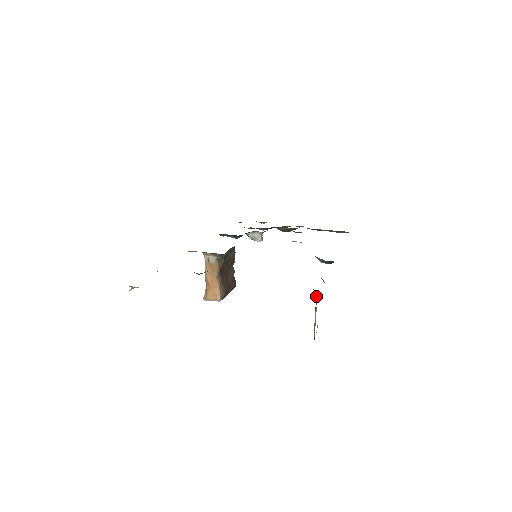
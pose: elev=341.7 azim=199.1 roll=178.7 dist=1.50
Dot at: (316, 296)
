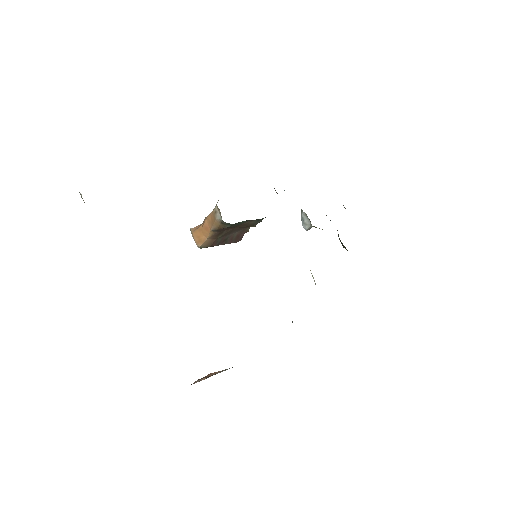
Dot at: occluded
